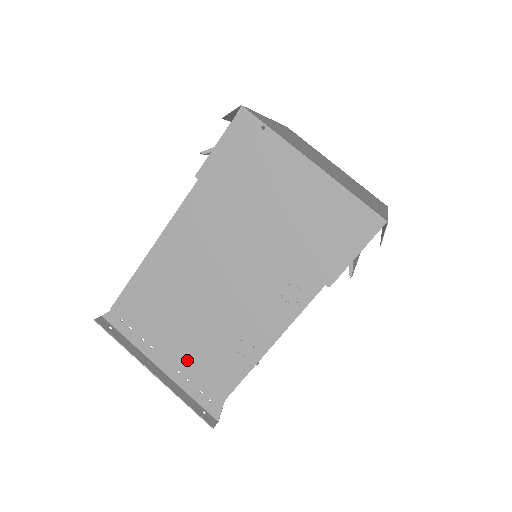
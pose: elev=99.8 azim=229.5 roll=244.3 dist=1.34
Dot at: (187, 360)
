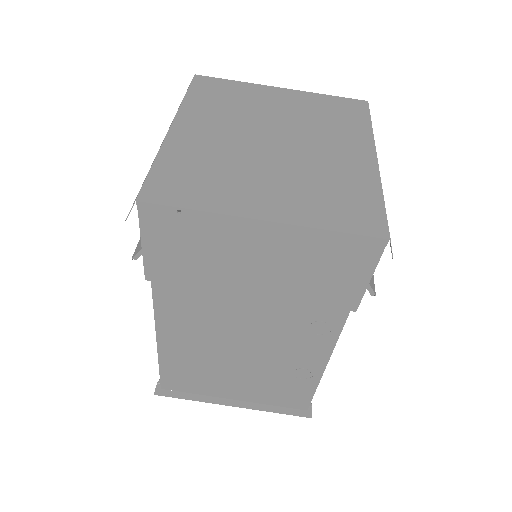
Dot at: (256, 395)
